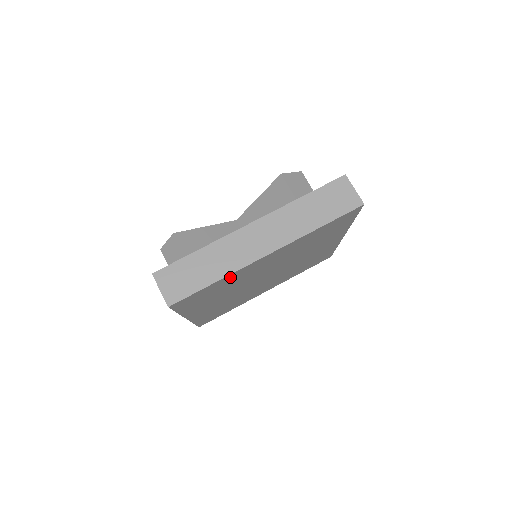
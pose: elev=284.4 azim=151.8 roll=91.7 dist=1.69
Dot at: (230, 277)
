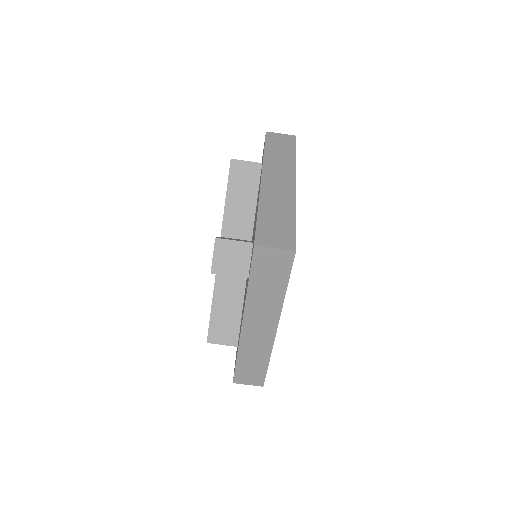
Dot at: occluded
